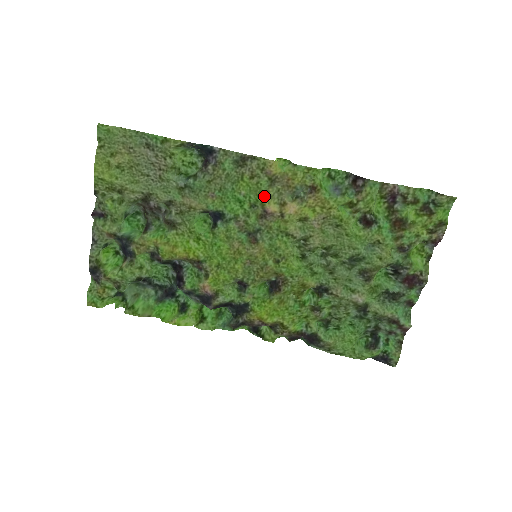
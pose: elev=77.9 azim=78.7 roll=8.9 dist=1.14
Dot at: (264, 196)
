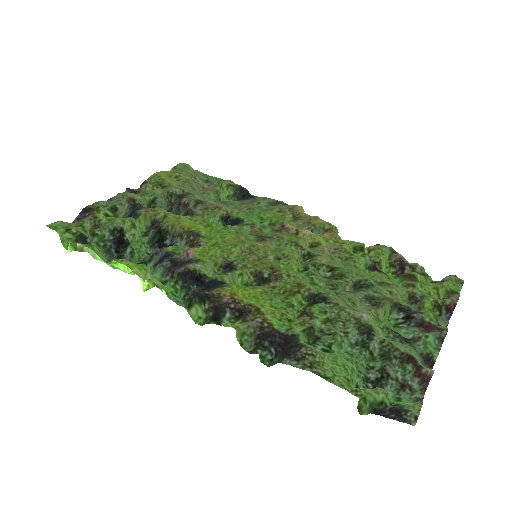
Dot at: (285, 222)
